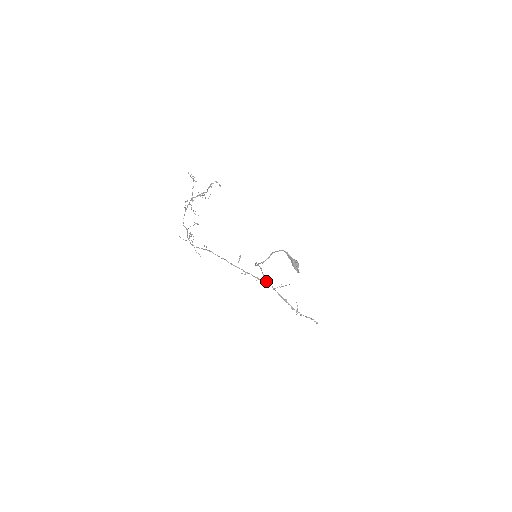
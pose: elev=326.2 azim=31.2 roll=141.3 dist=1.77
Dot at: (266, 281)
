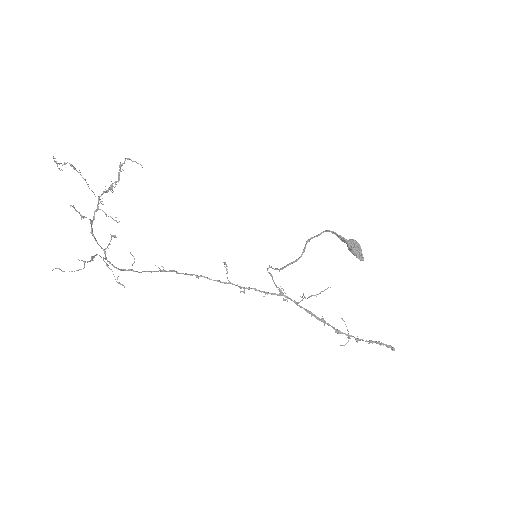
Dot at: (281, 294)
